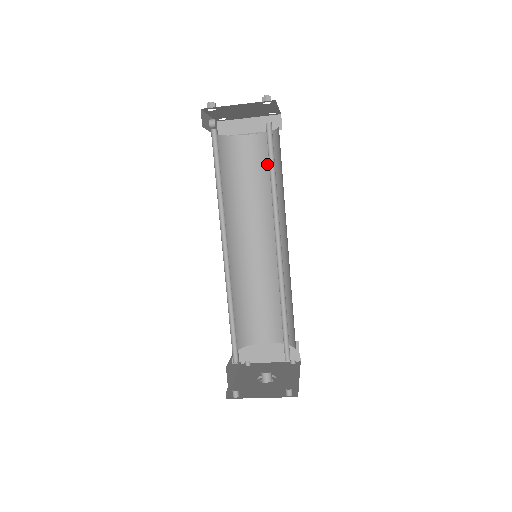
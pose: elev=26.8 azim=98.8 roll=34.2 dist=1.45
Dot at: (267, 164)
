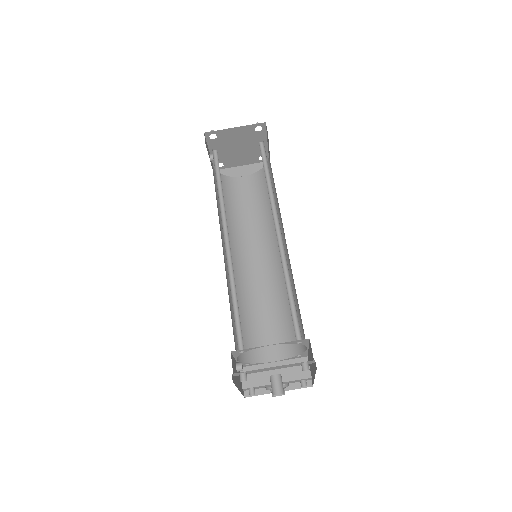
Dot at: (260, 194)
